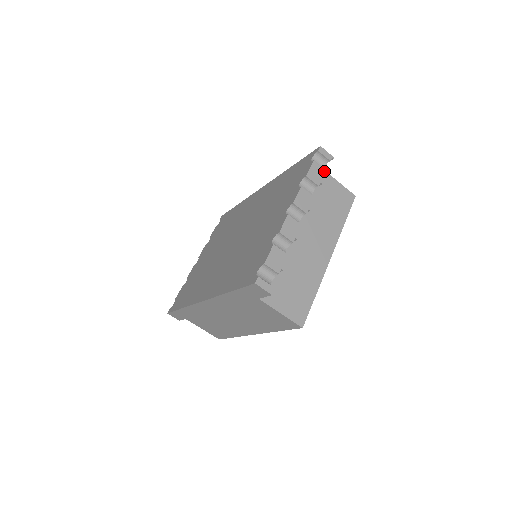
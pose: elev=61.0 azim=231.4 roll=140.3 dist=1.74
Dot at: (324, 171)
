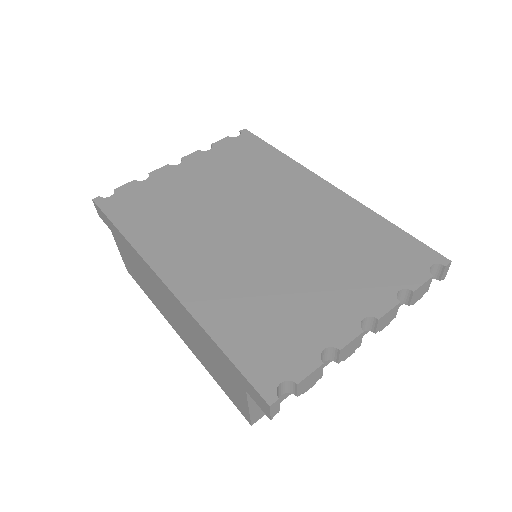
Dot at: (427, 291)
